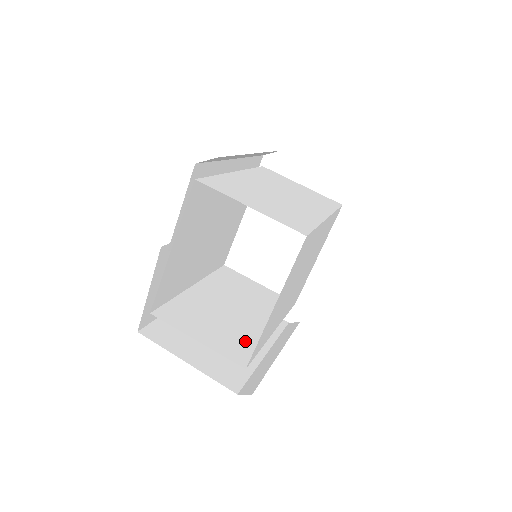
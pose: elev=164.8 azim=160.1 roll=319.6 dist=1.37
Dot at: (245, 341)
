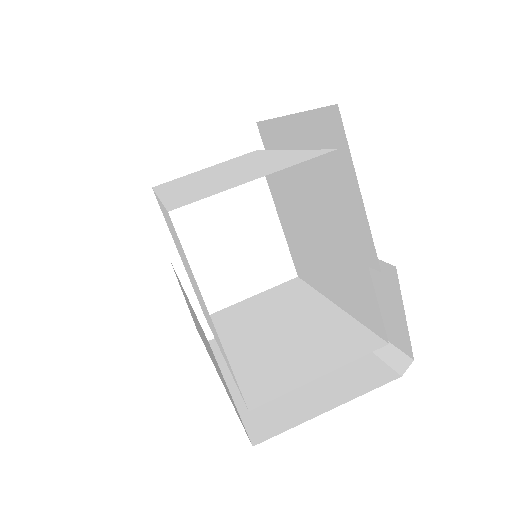
Dot at: (341, 332)
